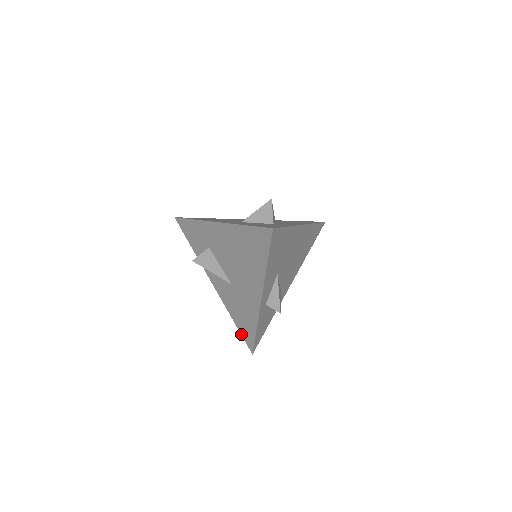
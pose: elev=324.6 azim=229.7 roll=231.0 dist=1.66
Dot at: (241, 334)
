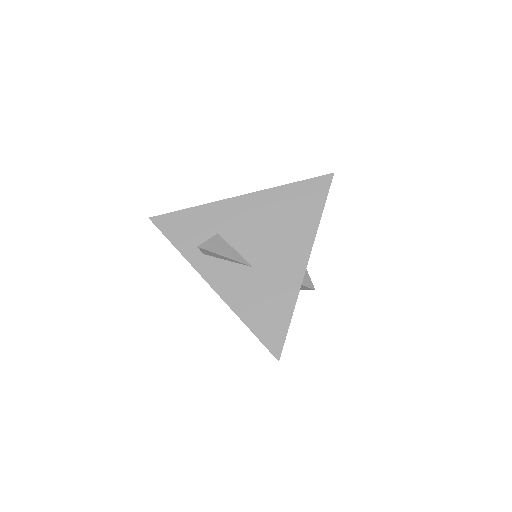
Dot at: (259, 339)
